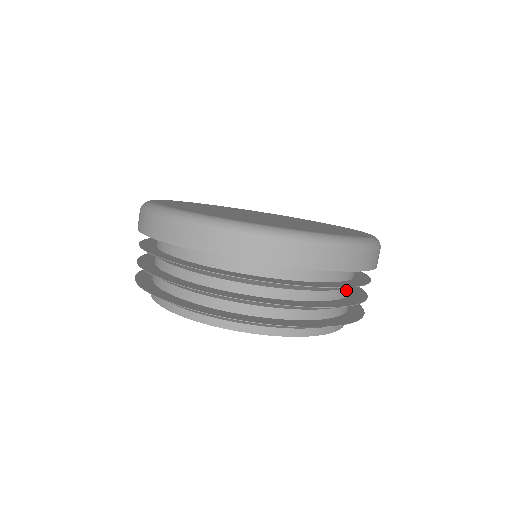
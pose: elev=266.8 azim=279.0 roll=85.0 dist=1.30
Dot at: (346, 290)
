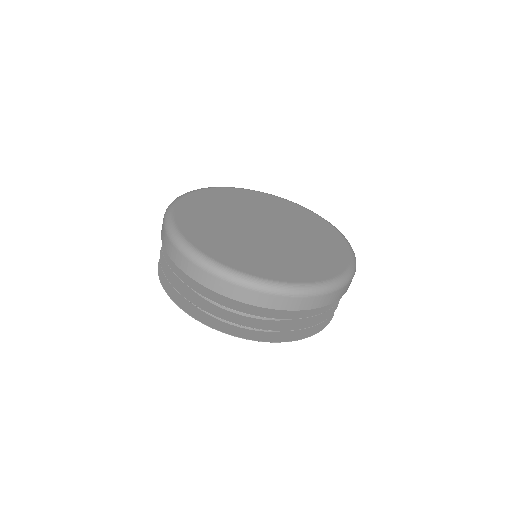
Dot at: occluded
